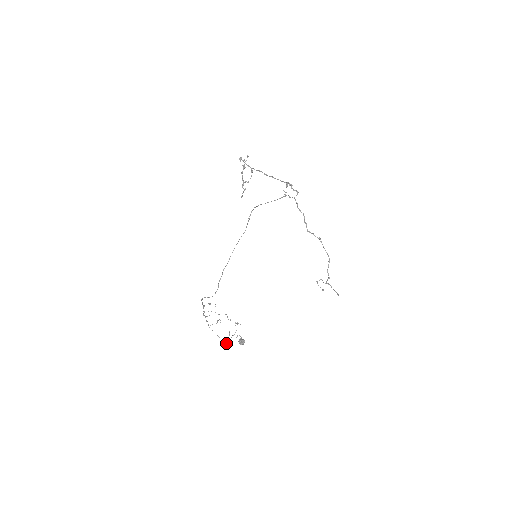
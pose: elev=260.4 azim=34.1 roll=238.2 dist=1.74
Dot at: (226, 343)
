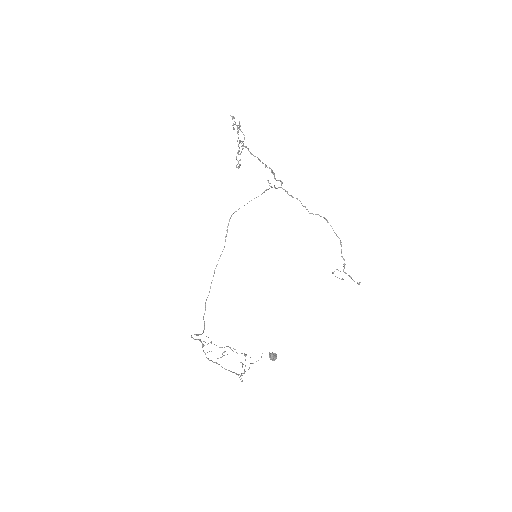
Dot at: occluded
